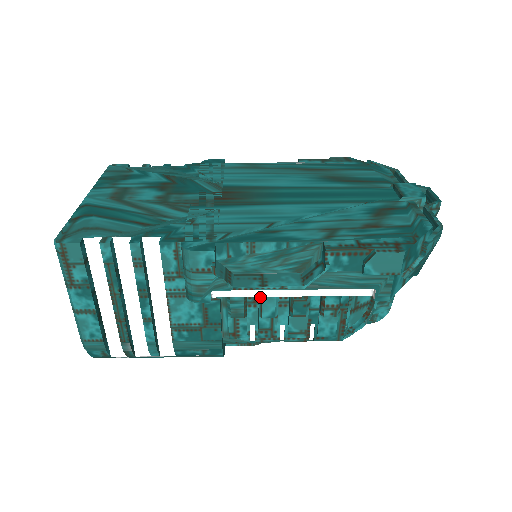
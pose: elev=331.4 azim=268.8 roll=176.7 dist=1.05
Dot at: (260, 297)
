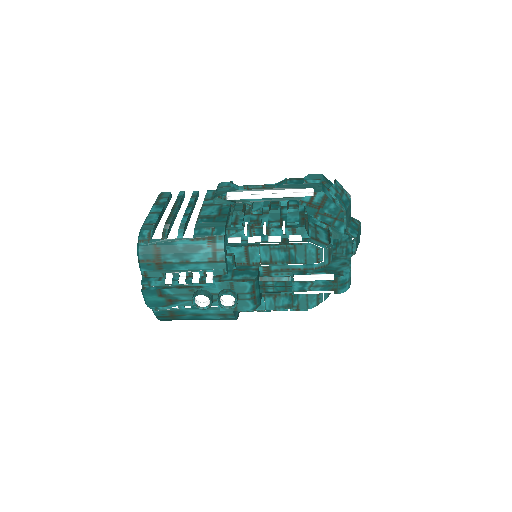
Dot at: (252, 205)
